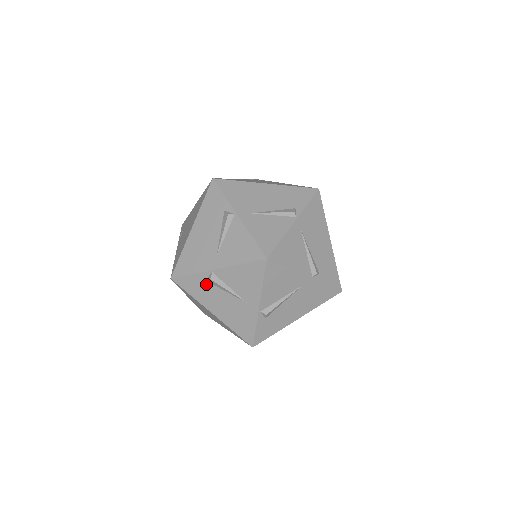
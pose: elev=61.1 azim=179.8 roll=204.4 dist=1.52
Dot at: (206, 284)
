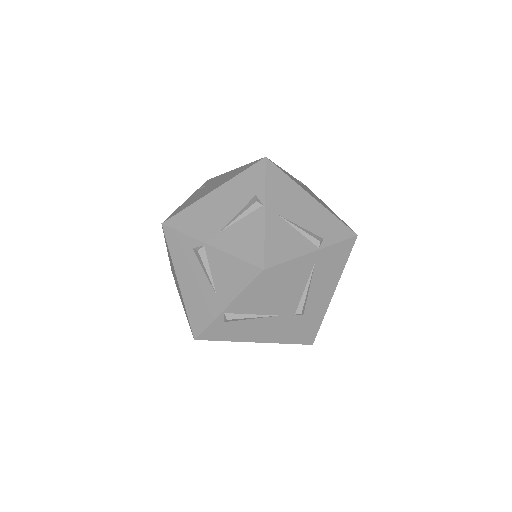
Dot at: (191, 252)
